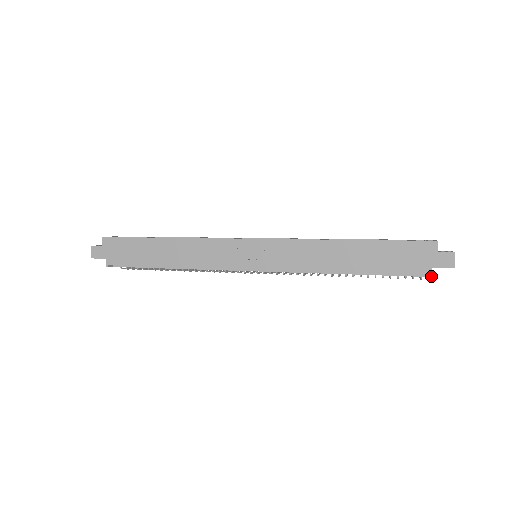
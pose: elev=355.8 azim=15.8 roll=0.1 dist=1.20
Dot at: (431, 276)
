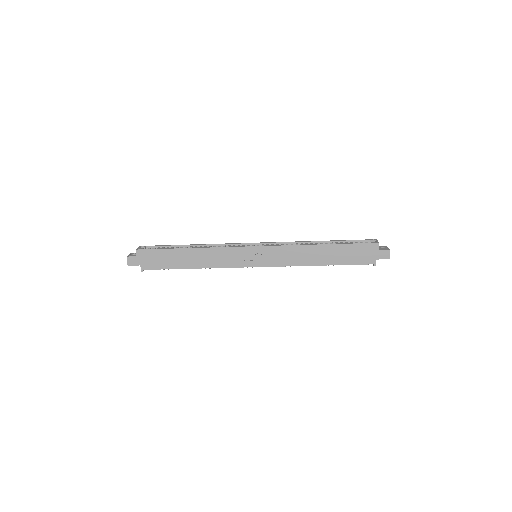
Dot at: (375, 265)
